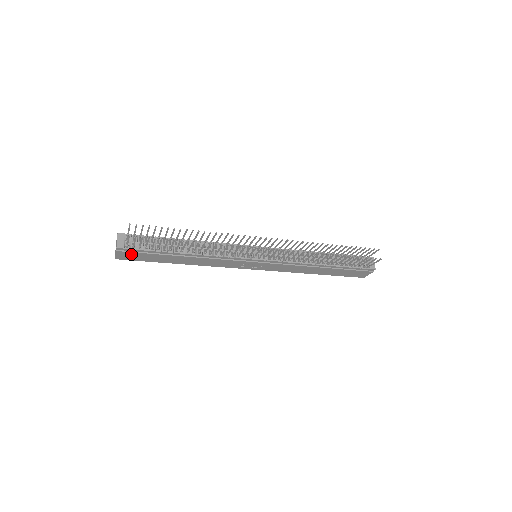
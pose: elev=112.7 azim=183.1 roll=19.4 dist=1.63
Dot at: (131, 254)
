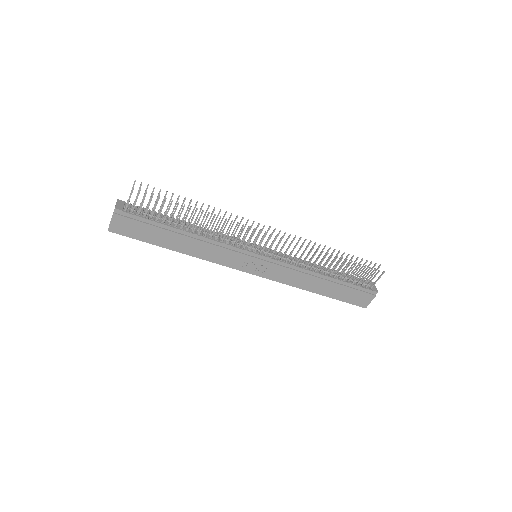
Dot at: (127, 223)
